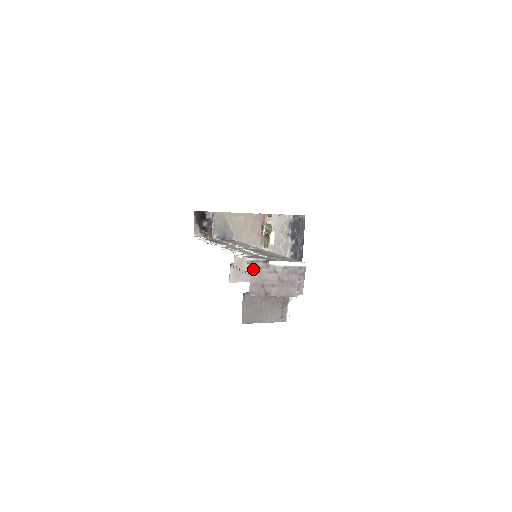
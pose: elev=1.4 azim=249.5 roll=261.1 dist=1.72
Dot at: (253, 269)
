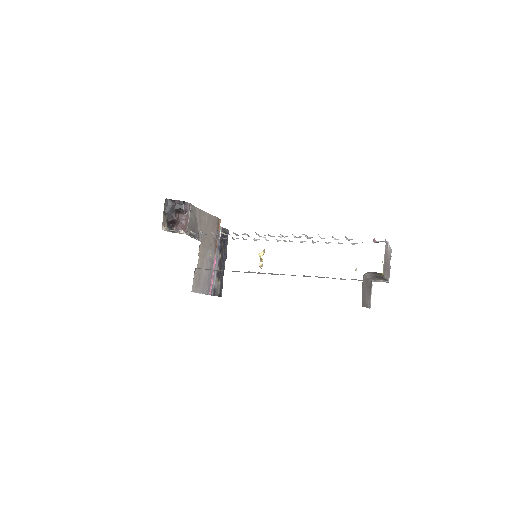
Dot at: (386, 246)
